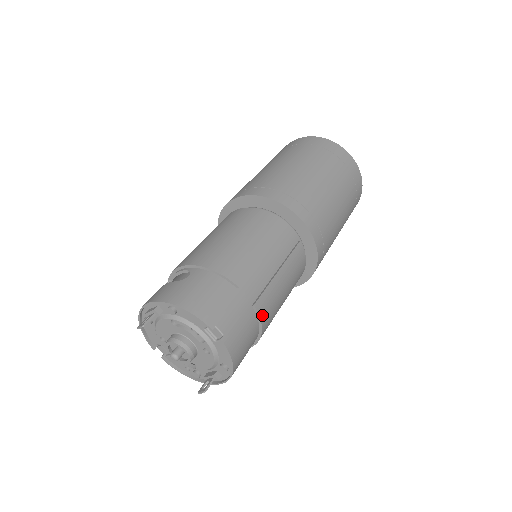
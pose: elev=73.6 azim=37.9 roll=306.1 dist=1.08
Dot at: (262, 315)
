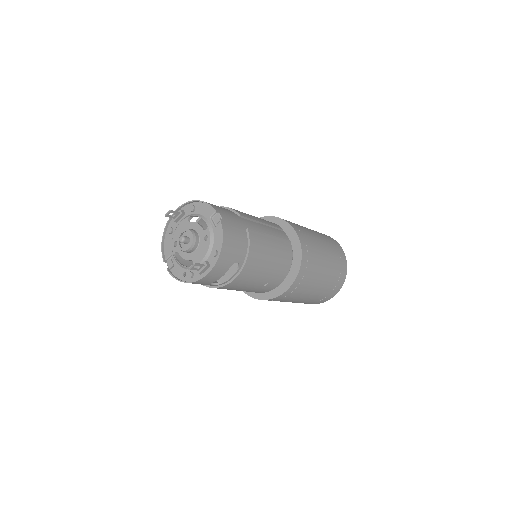
Dot at: (251, 240)
